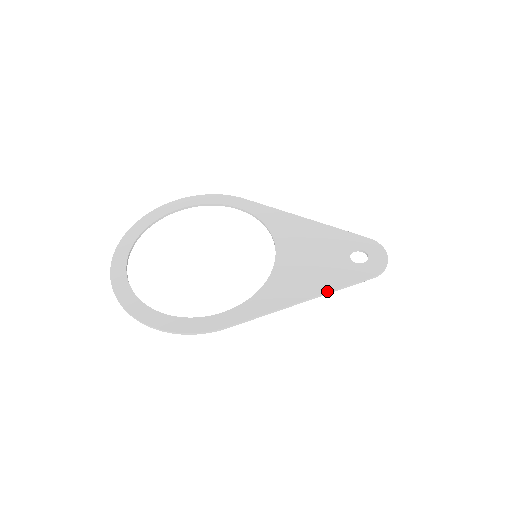
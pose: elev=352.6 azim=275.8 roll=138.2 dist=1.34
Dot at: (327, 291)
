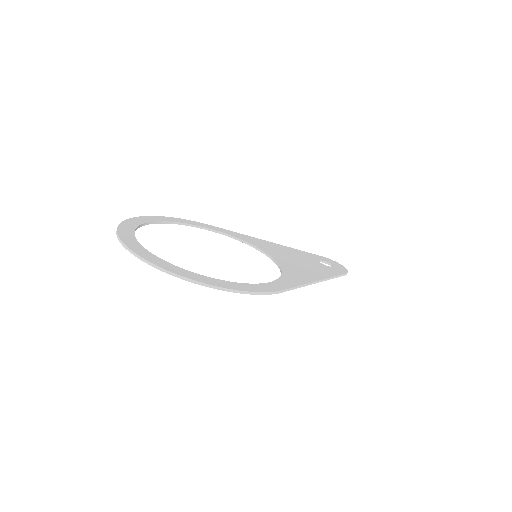
Dot at: (328, 277)
